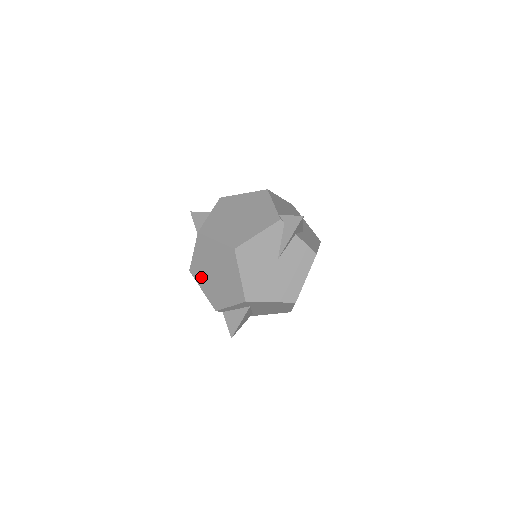
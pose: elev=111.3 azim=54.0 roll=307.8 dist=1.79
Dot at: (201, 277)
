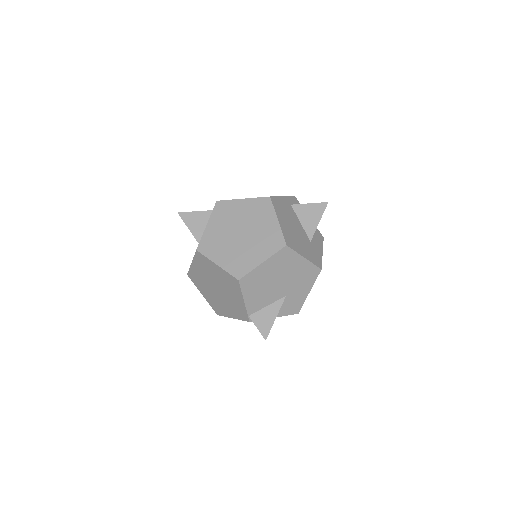
Dot at: occluded
